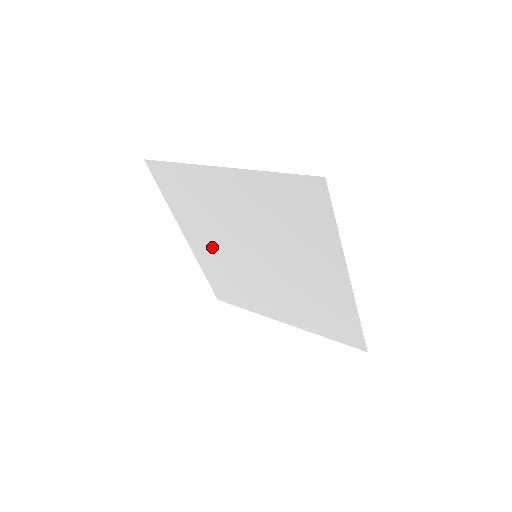
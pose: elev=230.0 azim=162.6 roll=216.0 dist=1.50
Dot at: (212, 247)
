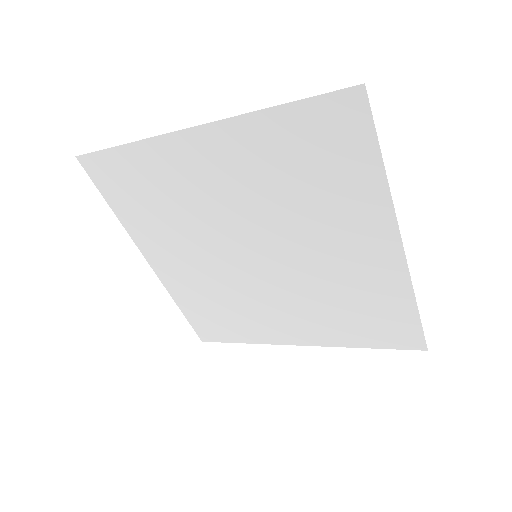
Dot at: (189, 264)
